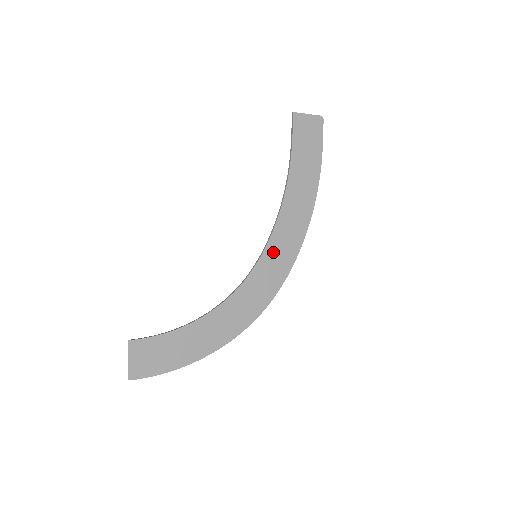
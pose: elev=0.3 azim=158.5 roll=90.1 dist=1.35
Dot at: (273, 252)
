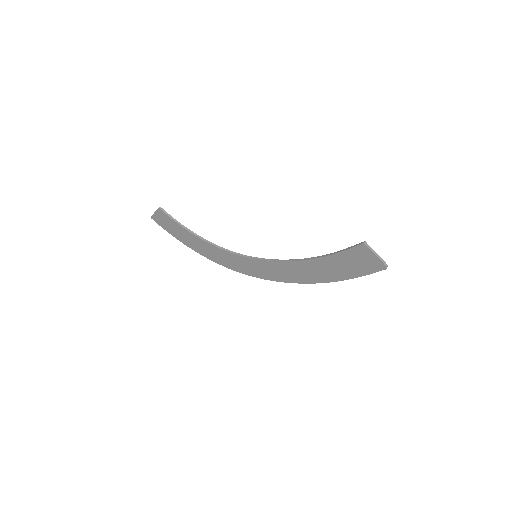
Dot at: (268, 266)
